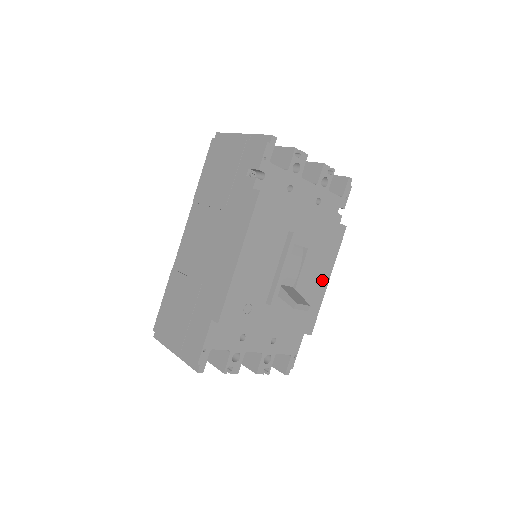
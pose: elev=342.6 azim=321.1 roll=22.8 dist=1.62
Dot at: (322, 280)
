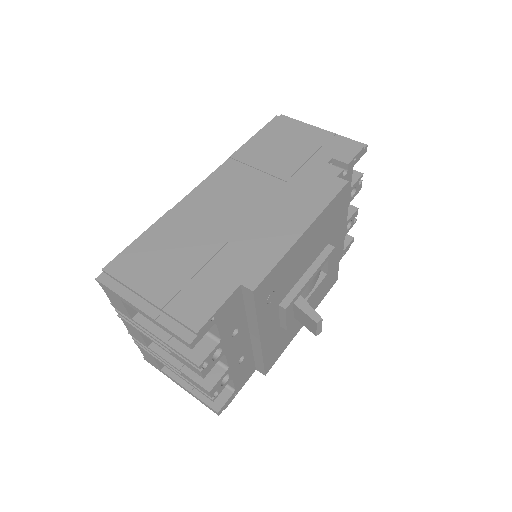
Dot at: occluded
